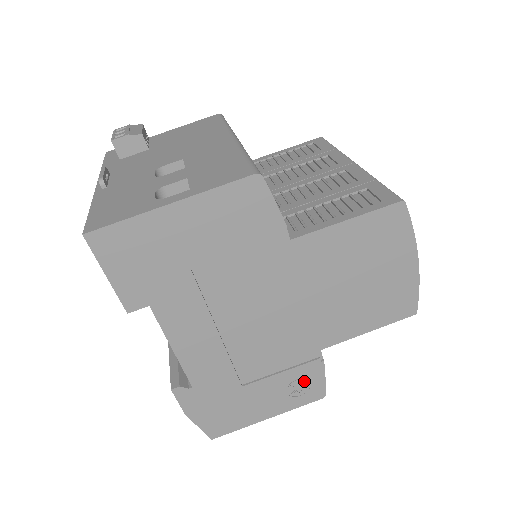
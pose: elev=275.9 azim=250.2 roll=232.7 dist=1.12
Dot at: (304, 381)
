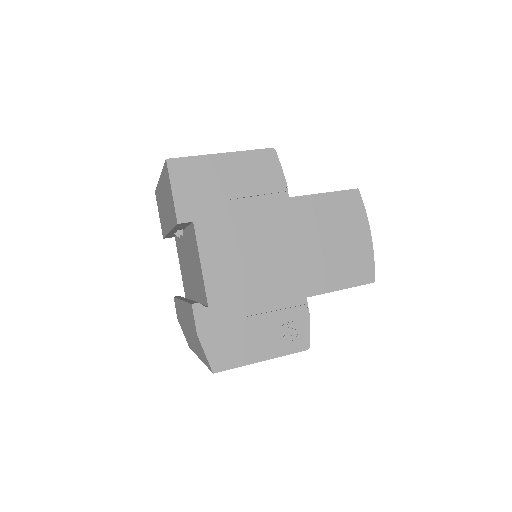
Dot at: (293, 325)
